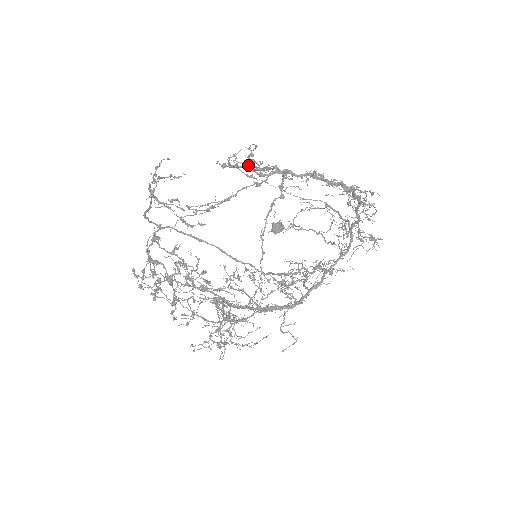
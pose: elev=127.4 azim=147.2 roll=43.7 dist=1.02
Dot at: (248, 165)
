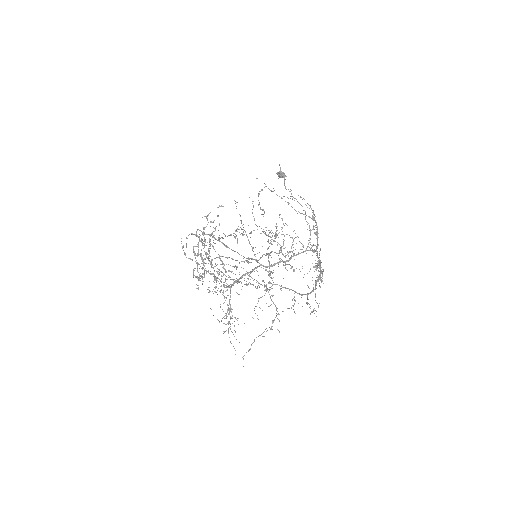
Dot at: occluded
